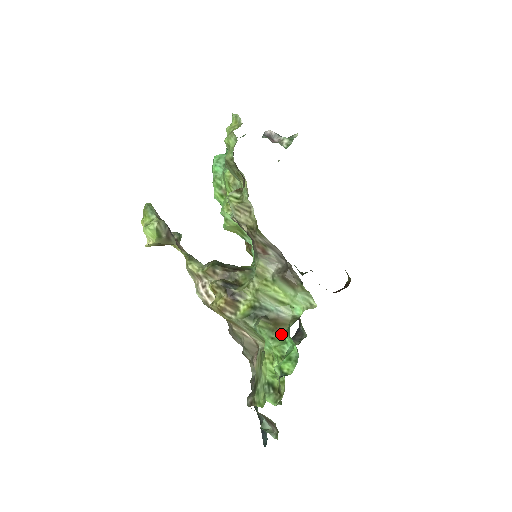
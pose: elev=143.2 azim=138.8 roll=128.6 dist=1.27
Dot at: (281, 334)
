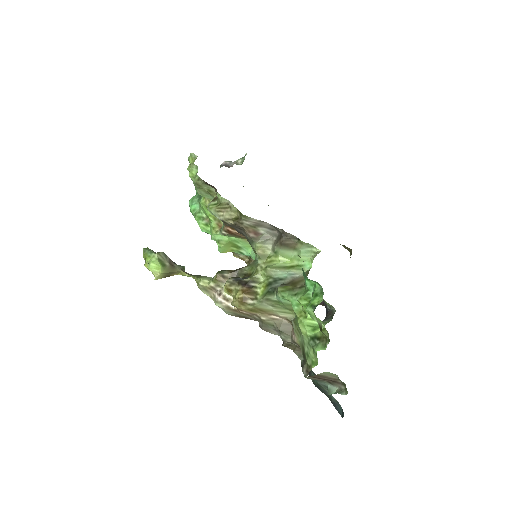
Dot at: (301, 288)
